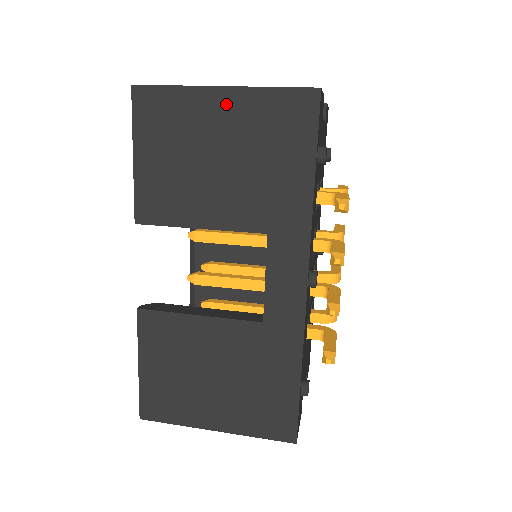
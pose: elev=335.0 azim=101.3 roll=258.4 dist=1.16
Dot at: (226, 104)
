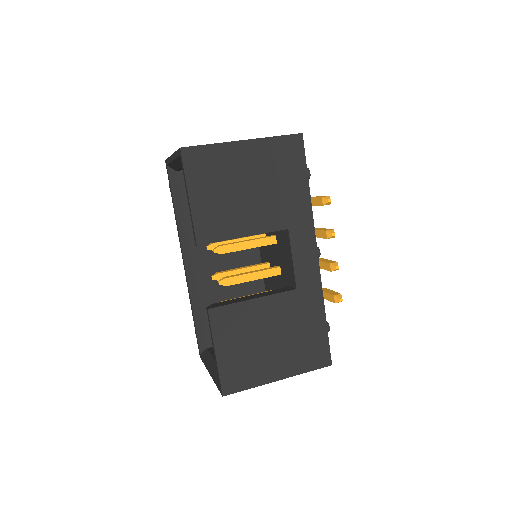
Dot at: (248, 151)
